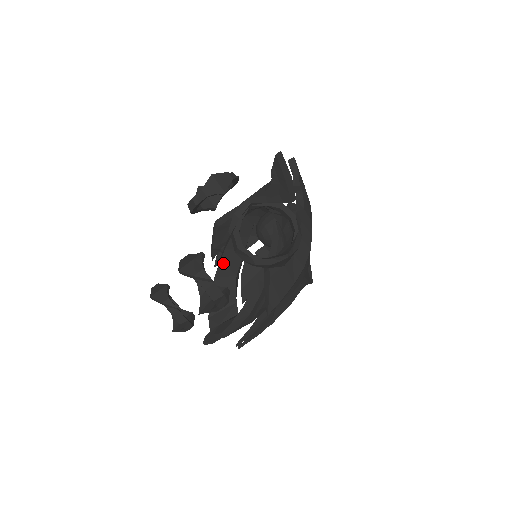
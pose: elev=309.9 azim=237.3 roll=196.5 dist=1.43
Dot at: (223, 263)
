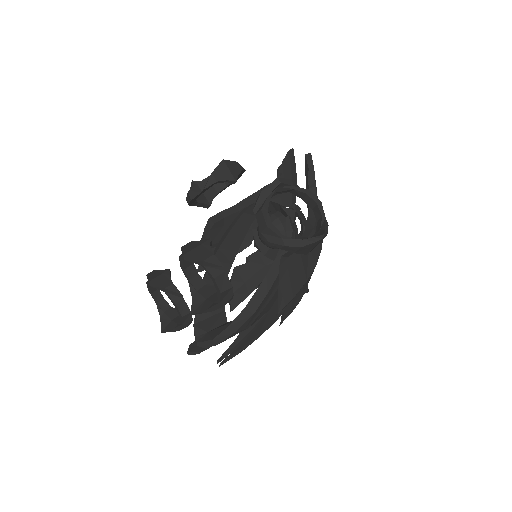
Dot at: occluded
